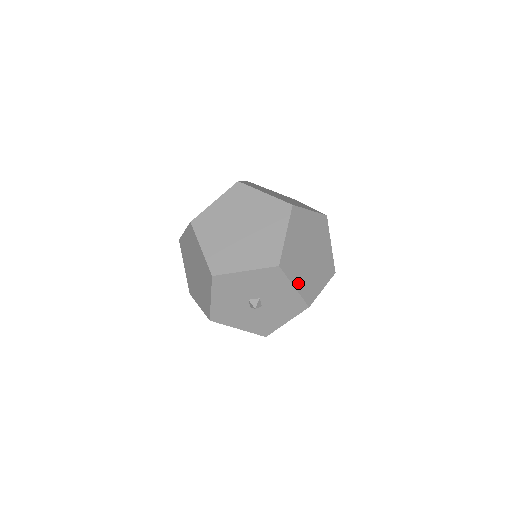
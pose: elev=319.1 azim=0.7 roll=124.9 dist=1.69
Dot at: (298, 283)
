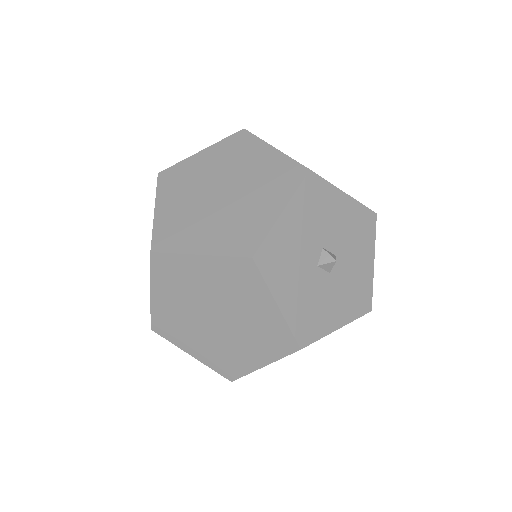
Dot at: occluded
